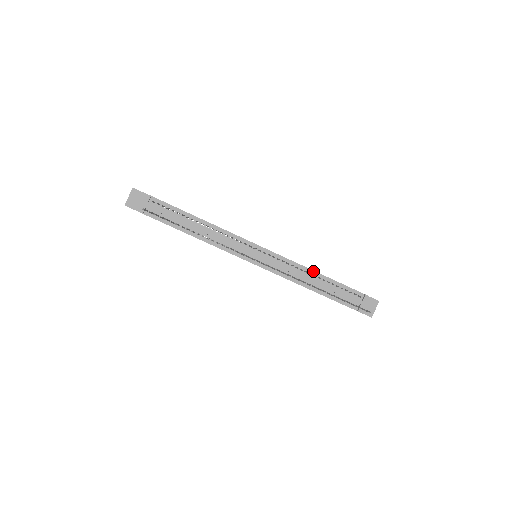
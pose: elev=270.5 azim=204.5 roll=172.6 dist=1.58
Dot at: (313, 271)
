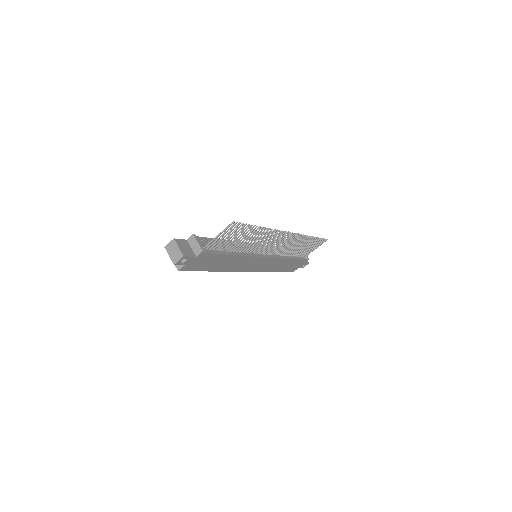
Dot at: occluded
